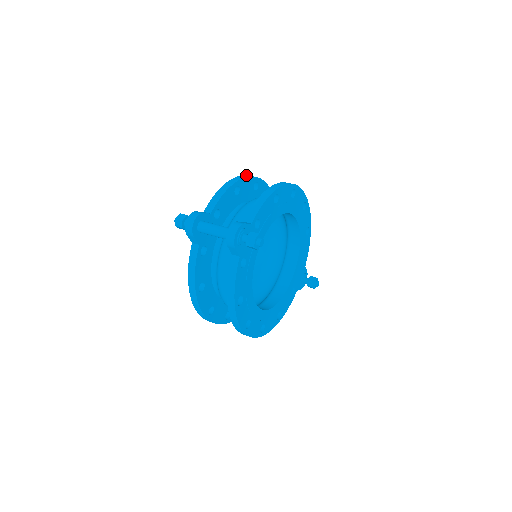
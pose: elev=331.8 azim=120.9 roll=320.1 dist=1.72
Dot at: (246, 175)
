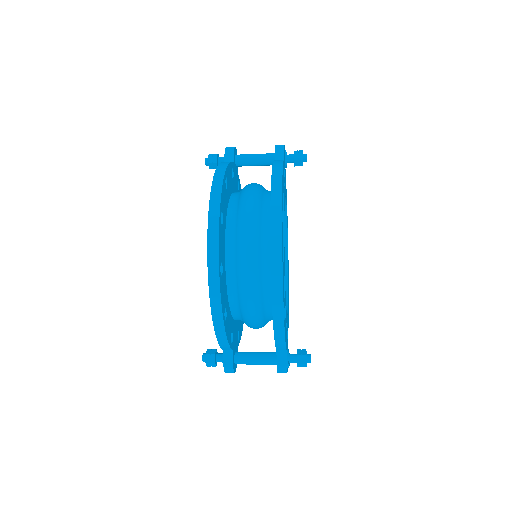
Dot at: occluded
